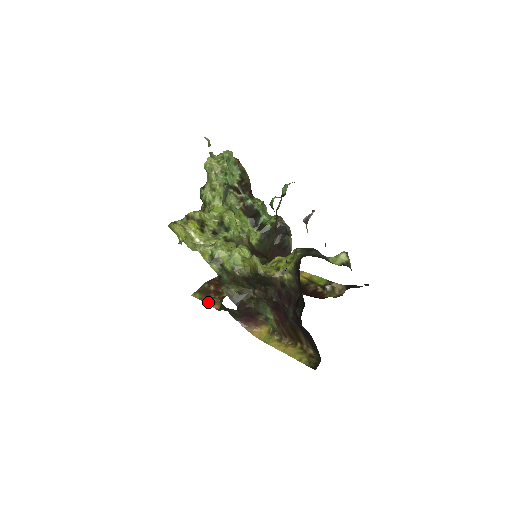
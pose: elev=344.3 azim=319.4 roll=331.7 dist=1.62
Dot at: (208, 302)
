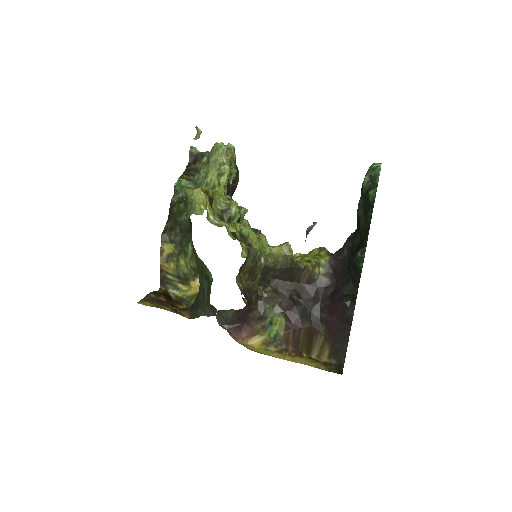
Dot at: (170, 310)
